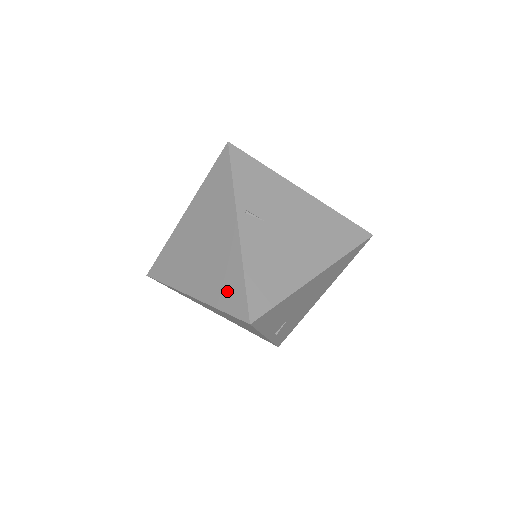
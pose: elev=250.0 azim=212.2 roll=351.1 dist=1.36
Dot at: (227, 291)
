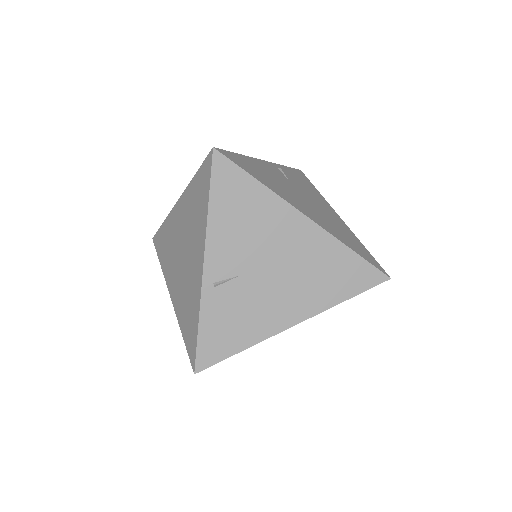
Dot at: occluded
